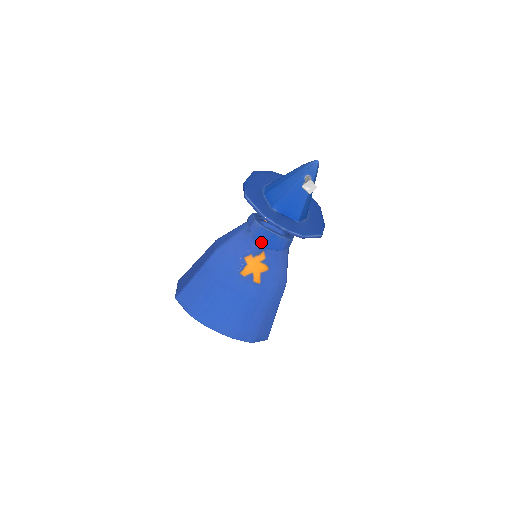
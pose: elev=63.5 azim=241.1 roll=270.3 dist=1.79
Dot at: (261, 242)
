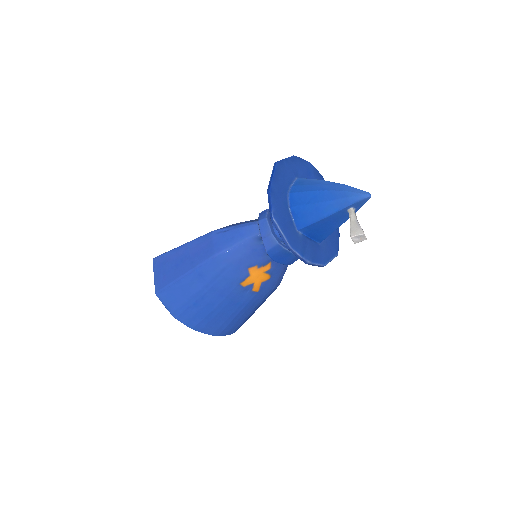
Dot at: (273, 258)
